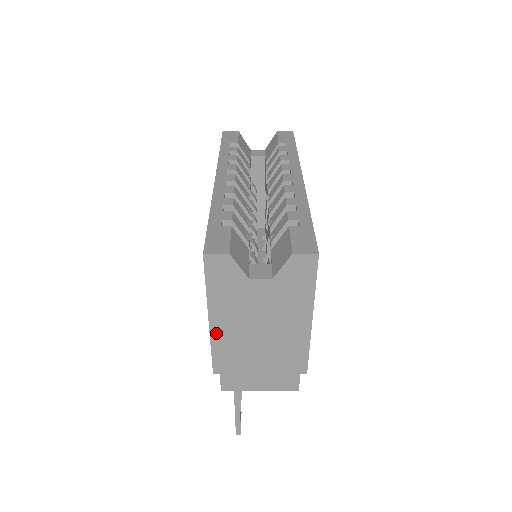
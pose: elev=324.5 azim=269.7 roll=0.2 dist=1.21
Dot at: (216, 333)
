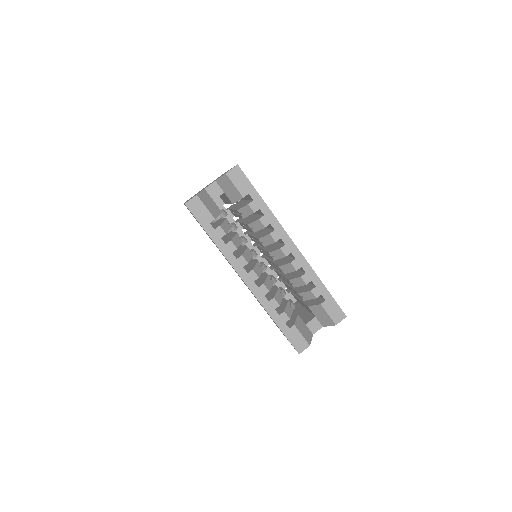
Dot at: occluded
